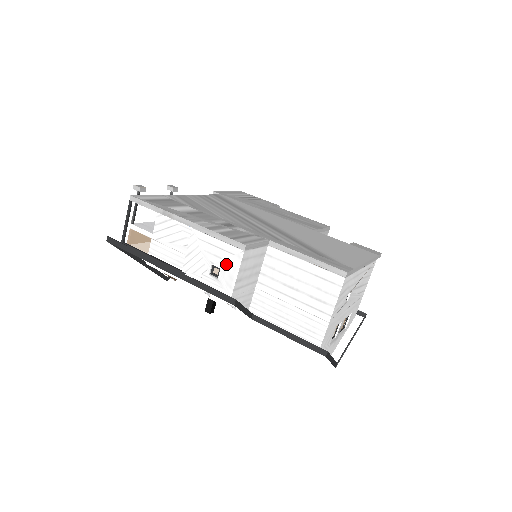
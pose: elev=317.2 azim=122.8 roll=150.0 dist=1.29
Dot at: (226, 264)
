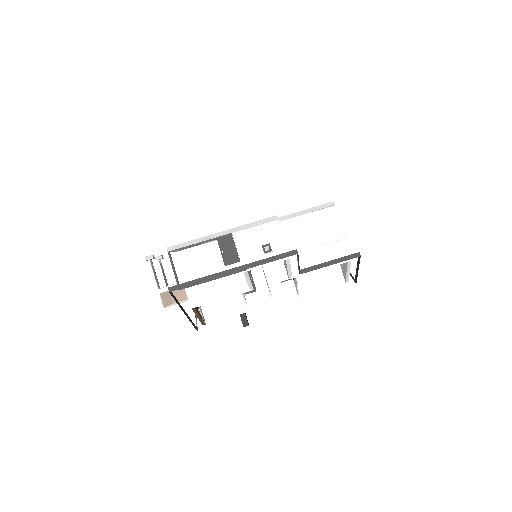
Dot at: (272, 237)
